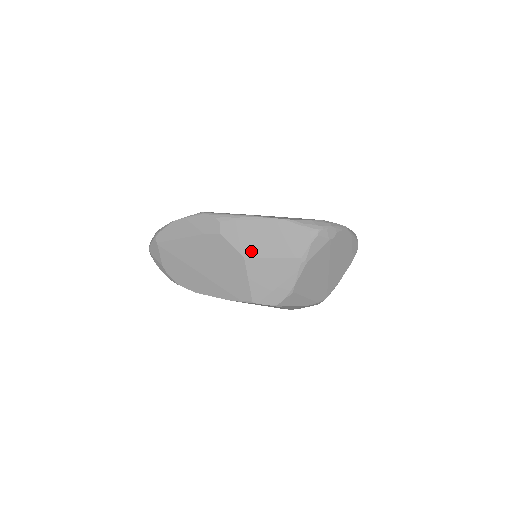
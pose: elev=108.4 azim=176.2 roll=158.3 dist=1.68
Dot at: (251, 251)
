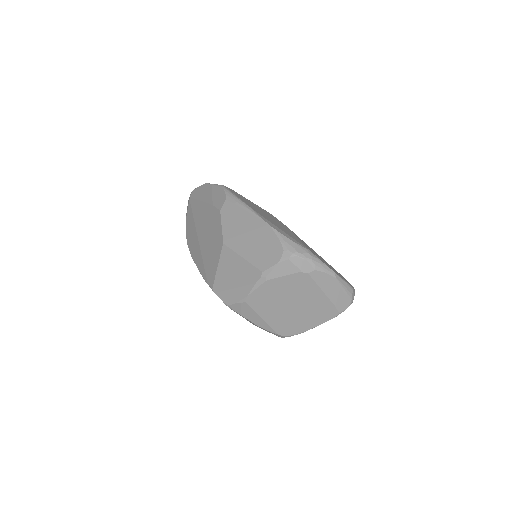
Dot at: (231, 240)
